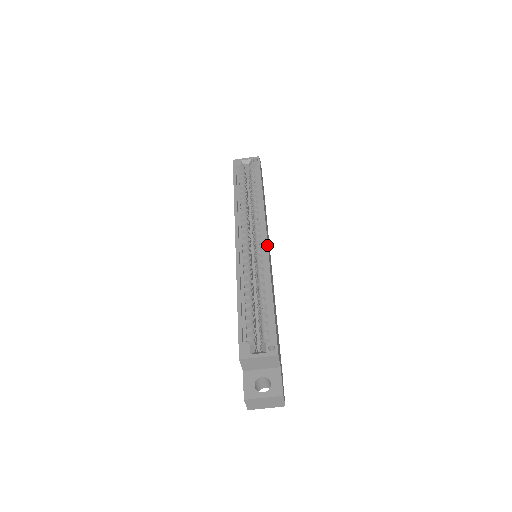
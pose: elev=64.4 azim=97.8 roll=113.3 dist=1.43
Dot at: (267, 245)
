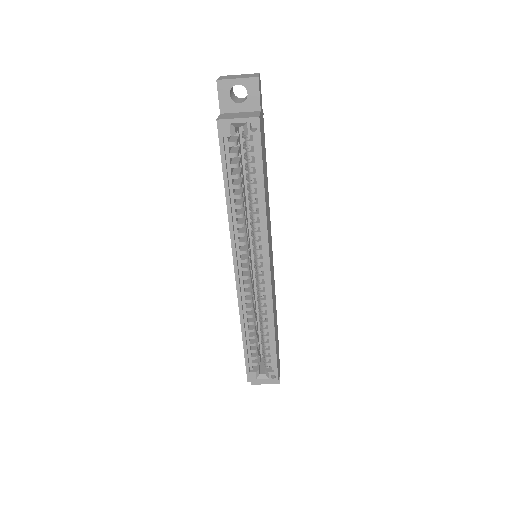
Dot at: (270, 283)
